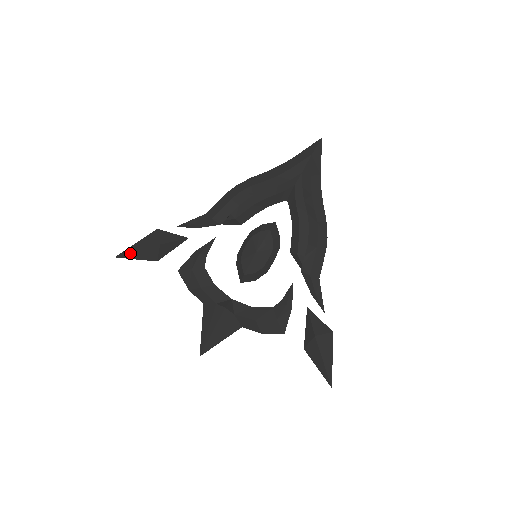
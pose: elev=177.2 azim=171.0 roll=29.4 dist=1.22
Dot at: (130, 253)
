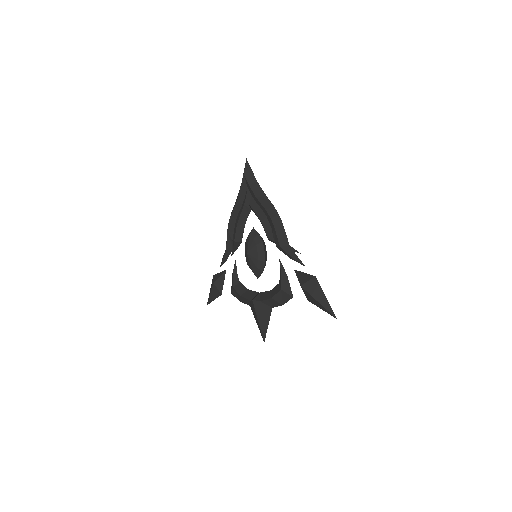
Dot at: (209, 298)
